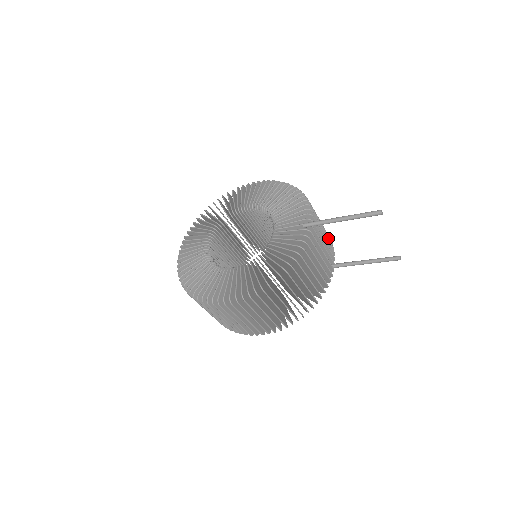
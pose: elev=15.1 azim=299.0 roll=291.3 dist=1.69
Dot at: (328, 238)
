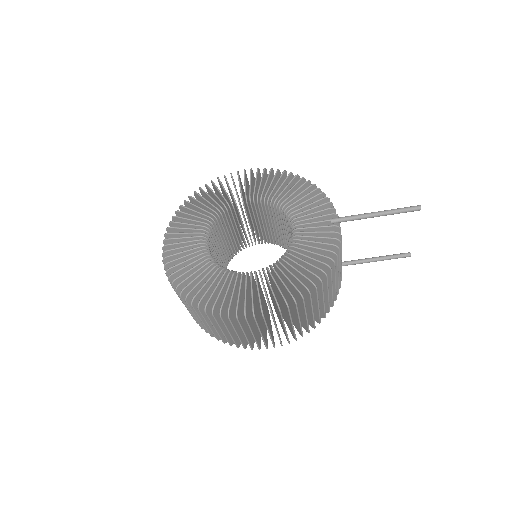
Dot at: occluded
